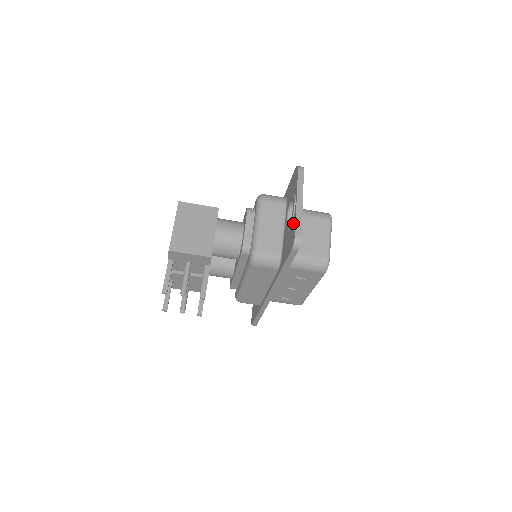
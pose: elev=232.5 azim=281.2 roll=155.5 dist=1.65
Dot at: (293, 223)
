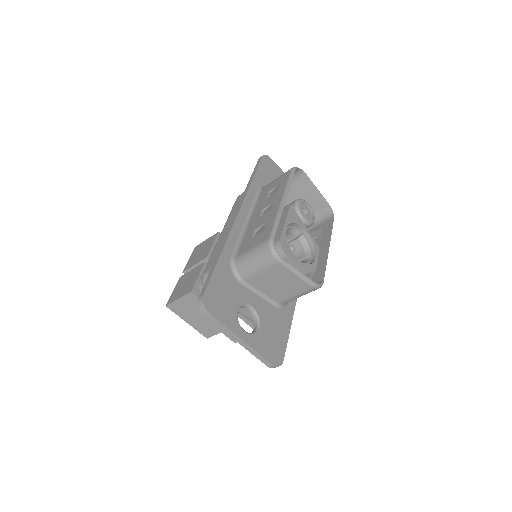
Dot at: occluded
